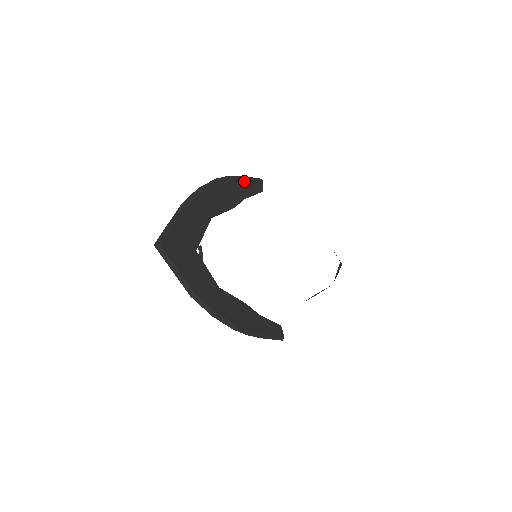
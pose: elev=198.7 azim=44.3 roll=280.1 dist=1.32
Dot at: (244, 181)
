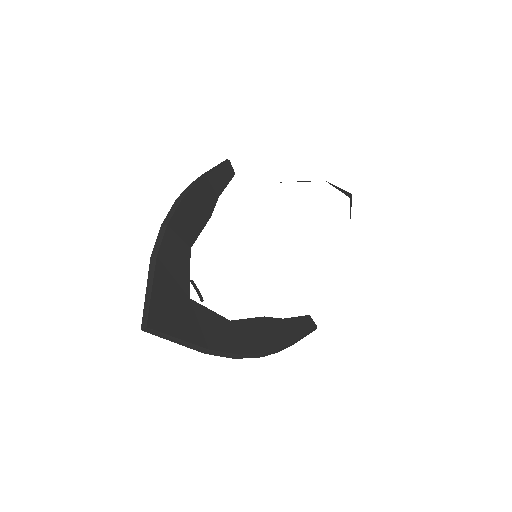
Dot at: (209, 179)
